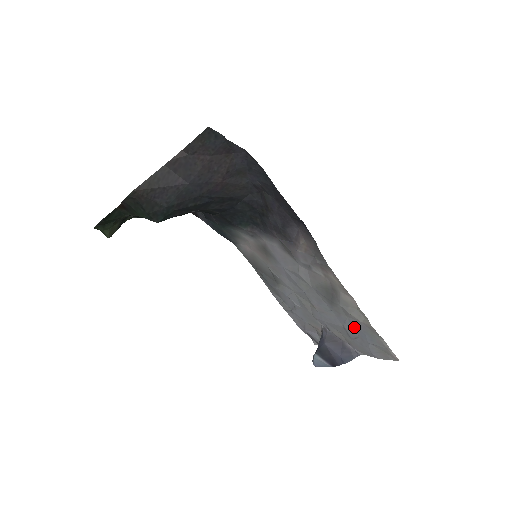
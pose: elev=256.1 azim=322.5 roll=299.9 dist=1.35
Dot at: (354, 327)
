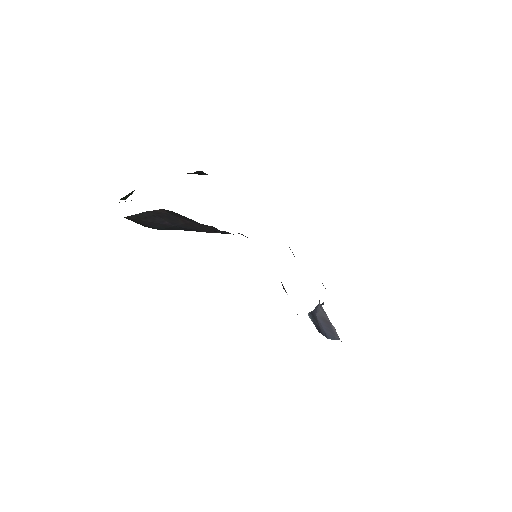
Dot at: occluded
